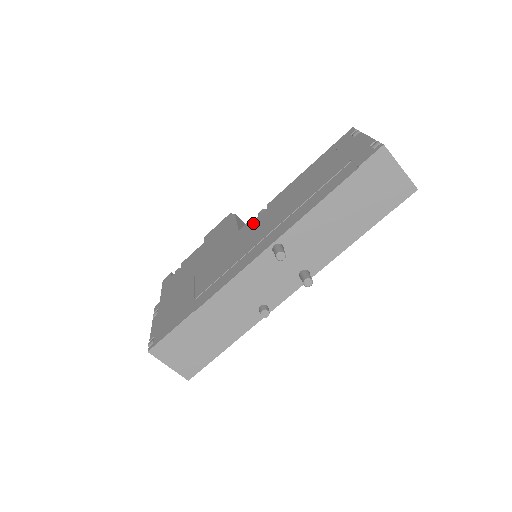
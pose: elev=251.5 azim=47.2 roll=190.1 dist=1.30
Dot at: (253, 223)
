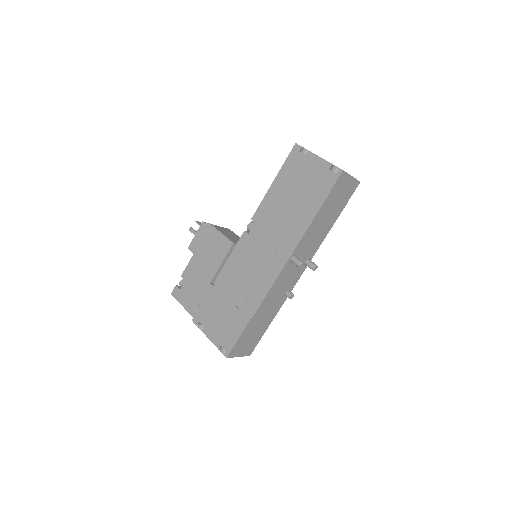
Dot at: (250, 238)
